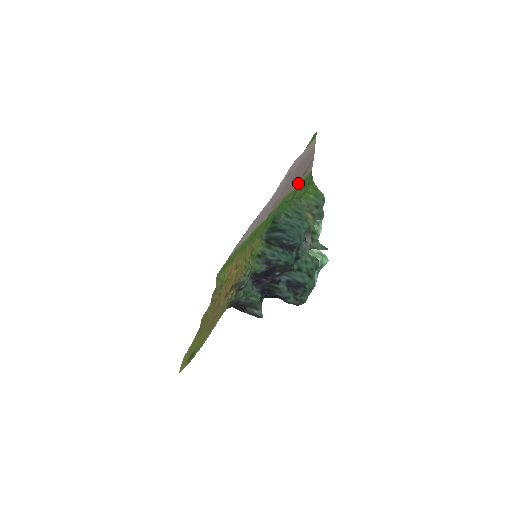
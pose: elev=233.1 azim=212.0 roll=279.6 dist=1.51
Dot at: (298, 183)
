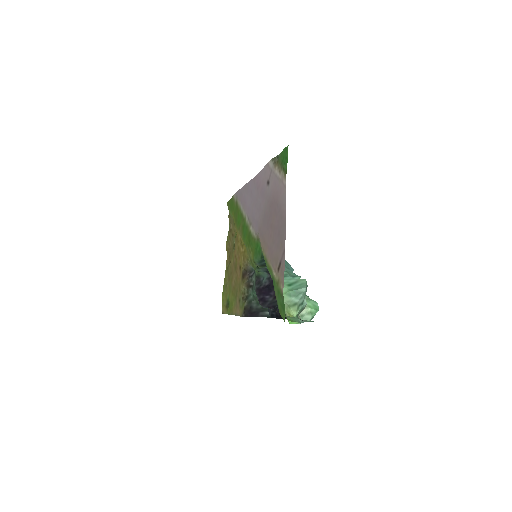
Dot at: (274, 277)
